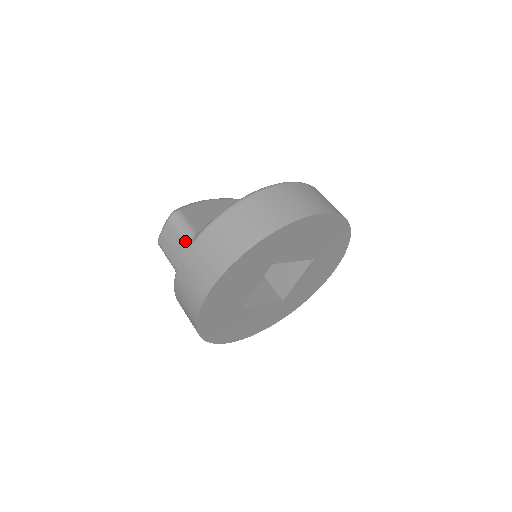
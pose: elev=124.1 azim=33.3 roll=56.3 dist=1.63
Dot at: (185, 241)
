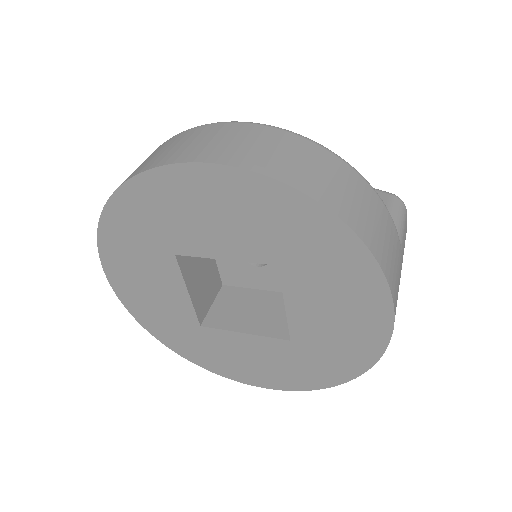
Dot at: occluded
